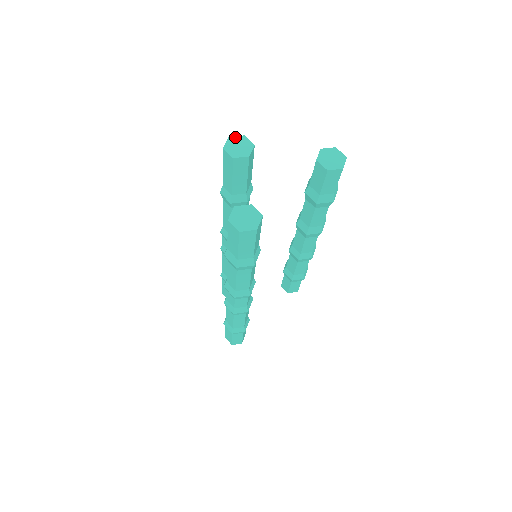
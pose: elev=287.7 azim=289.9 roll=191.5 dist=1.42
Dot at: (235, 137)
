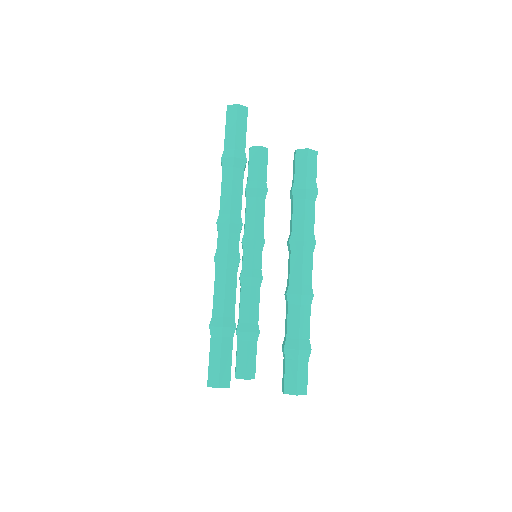
Dot at: (212, 387)
